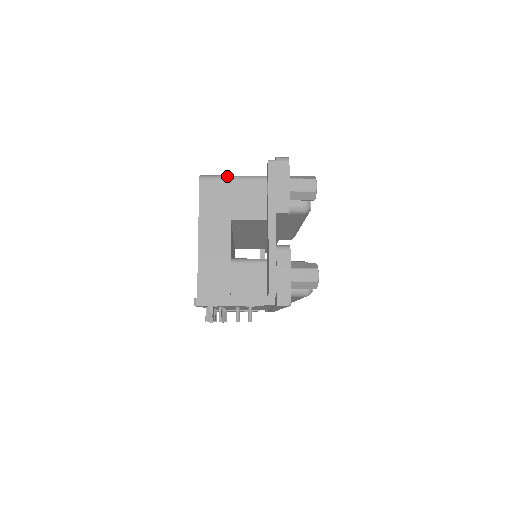
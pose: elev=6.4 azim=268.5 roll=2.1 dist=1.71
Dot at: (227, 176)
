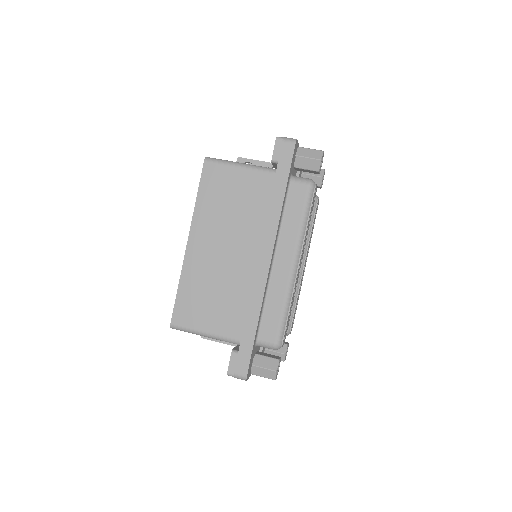
Dot at: (196, 334)
